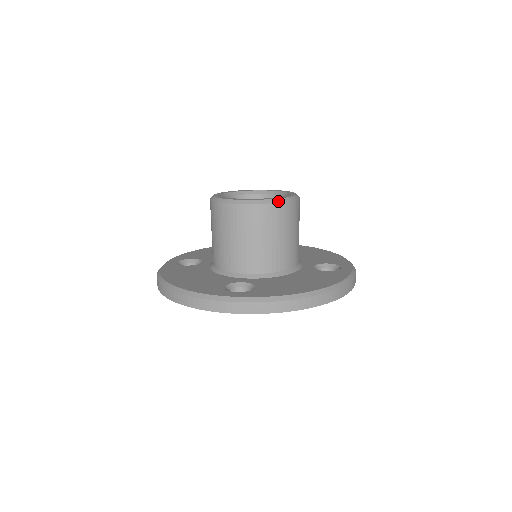
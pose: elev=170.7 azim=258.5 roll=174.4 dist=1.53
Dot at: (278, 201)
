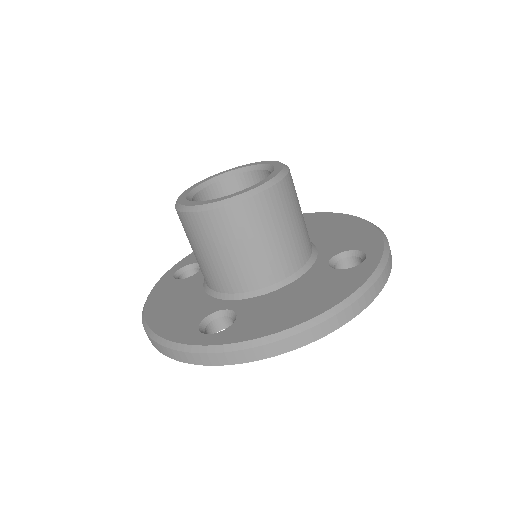
Dot at: (245, 196)
